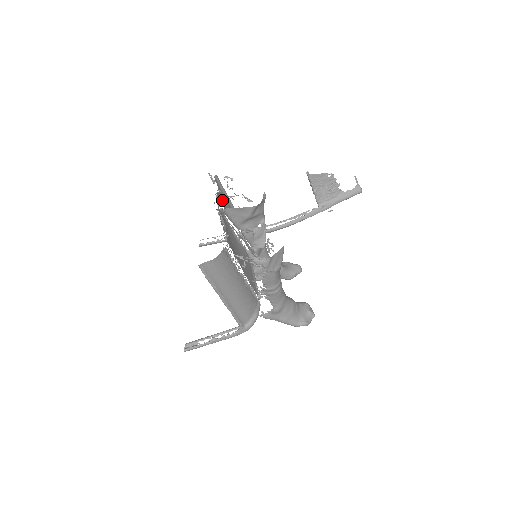
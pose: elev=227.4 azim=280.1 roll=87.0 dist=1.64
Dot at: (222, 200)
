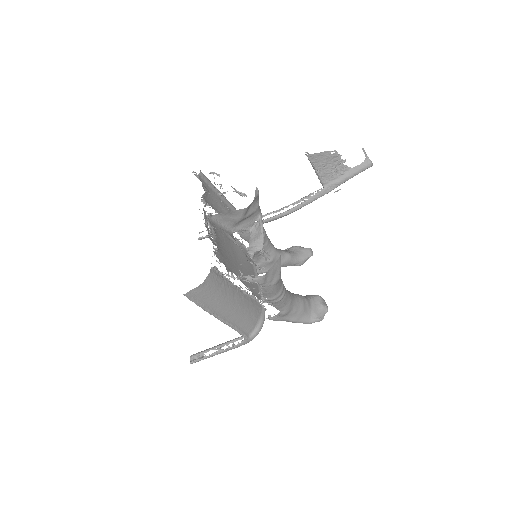
Dot at: (211, 199)
